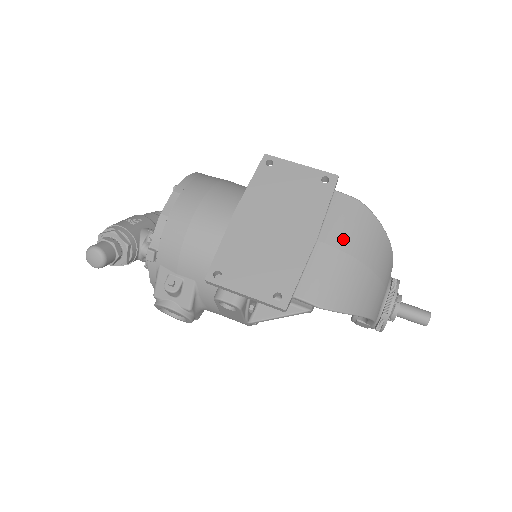
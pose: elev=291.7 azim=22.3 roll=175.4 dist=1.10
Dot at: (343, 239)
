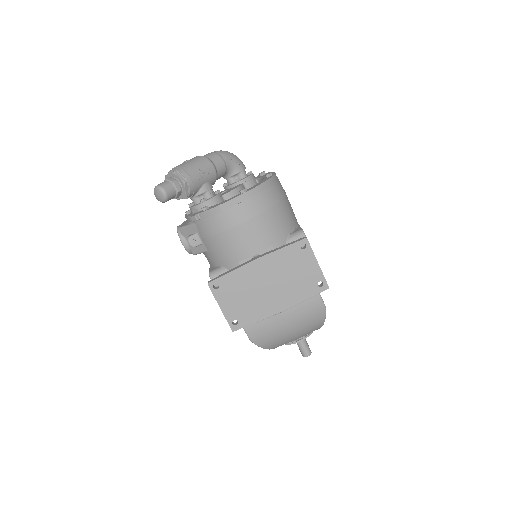
Dot at: (295, 320)
